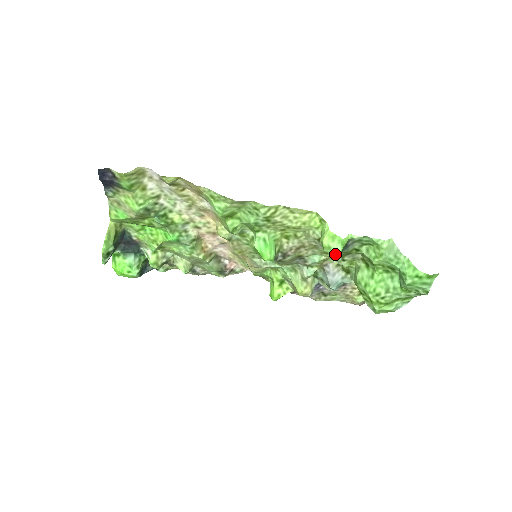
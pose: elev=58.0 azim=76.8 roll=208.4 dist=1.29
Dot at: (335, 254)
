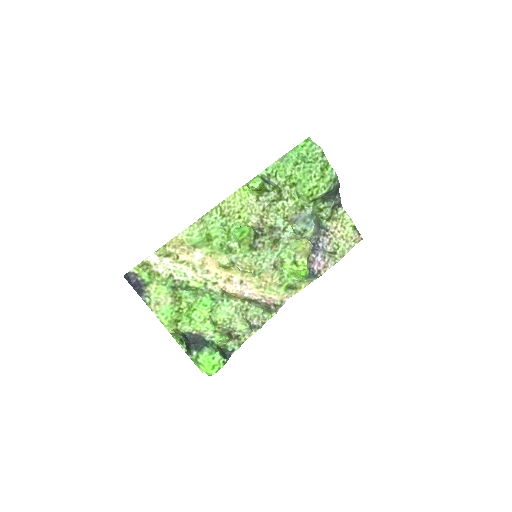
Dot at: (261, 182)
